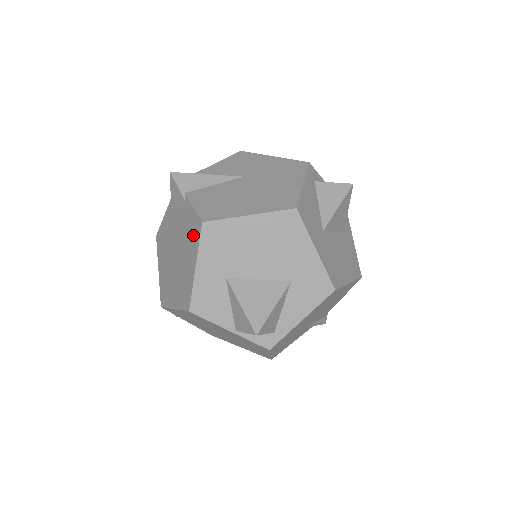
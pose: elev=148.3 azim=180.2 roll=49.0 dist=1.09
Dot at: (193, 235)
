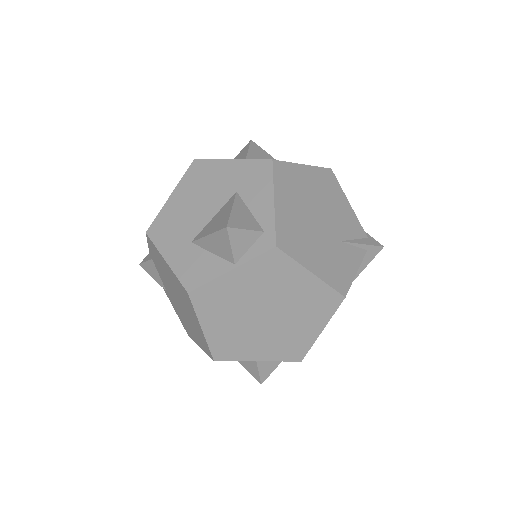
Dot at: (156, 254)
